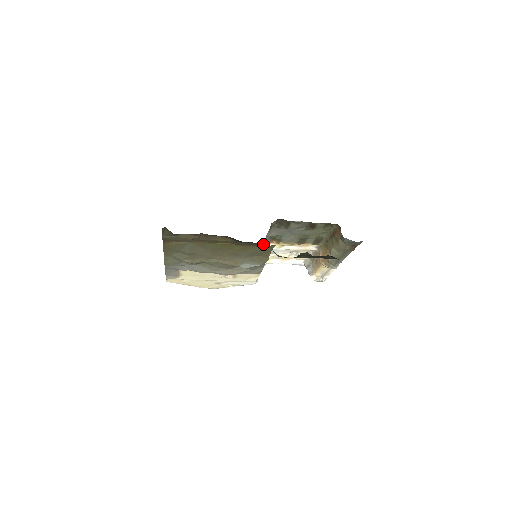
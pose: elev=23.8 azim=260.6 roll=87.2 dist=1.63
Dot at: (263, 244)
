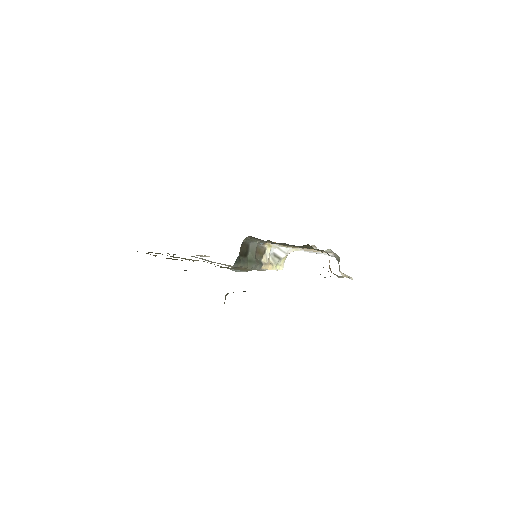
Dot at: occluded
